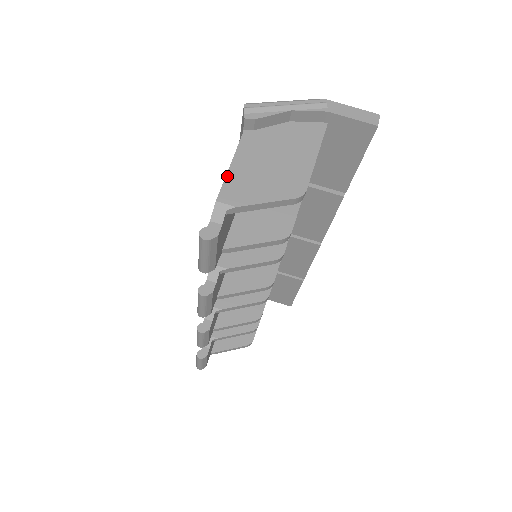
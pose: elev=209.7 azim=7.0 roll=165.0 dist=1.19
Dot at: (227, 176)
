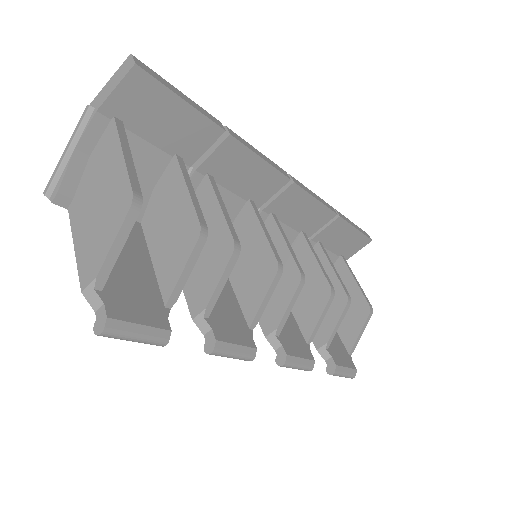
Dot at: (77, 261)
